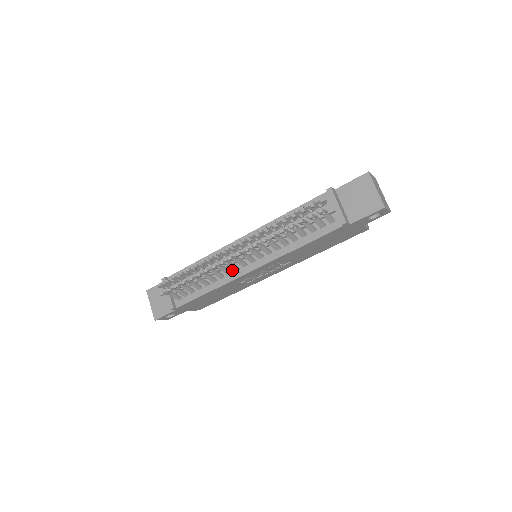
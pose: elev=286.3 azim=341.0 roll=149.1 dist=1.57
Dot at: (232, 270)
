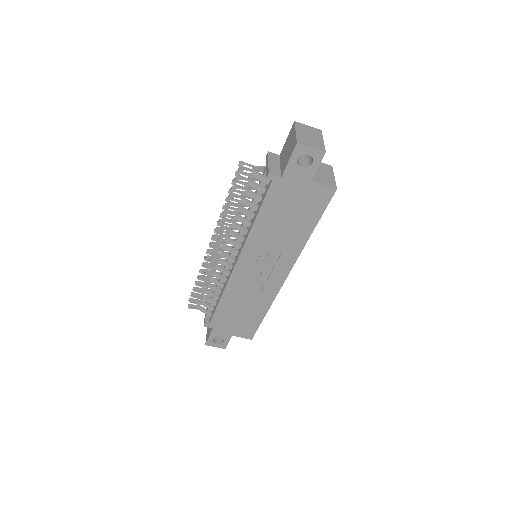
Dot at: (230, 270)
